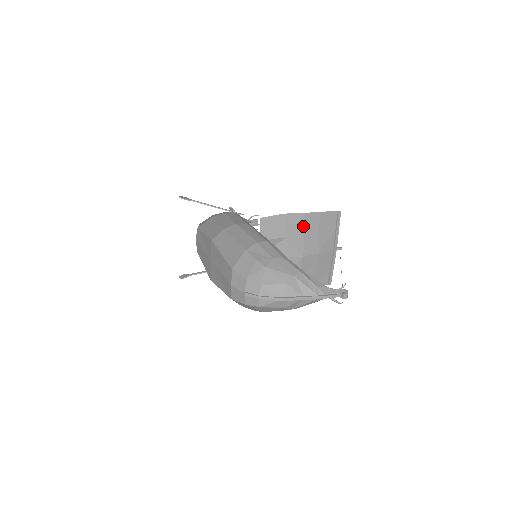
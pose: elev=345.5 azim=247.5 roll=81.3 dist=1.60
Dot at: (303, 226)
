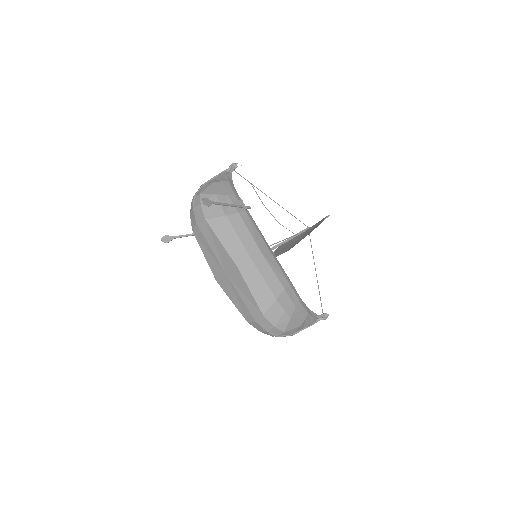
Dot at: (303, 238)
